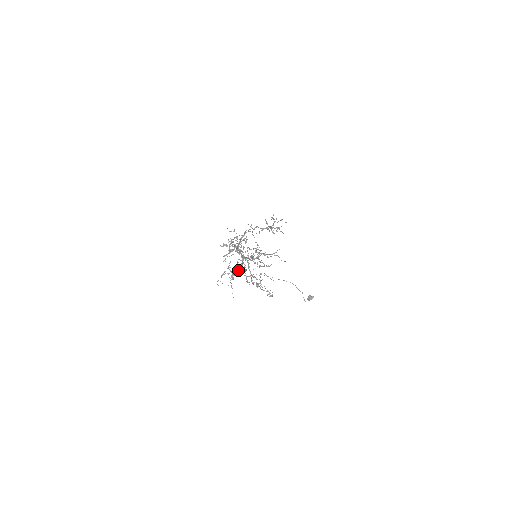
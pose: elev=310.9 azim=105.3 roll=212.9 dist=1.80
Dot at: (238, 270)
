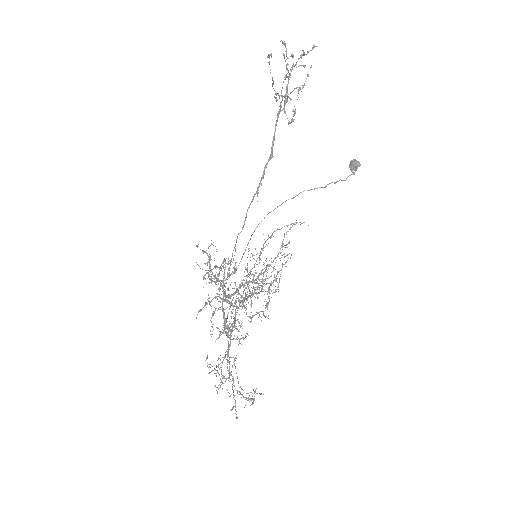
Dot at: occluded
